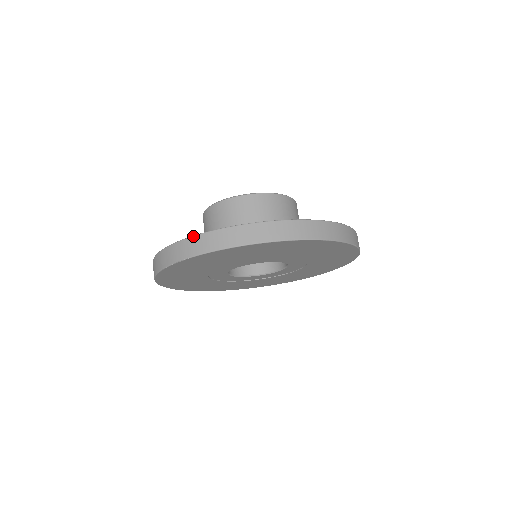
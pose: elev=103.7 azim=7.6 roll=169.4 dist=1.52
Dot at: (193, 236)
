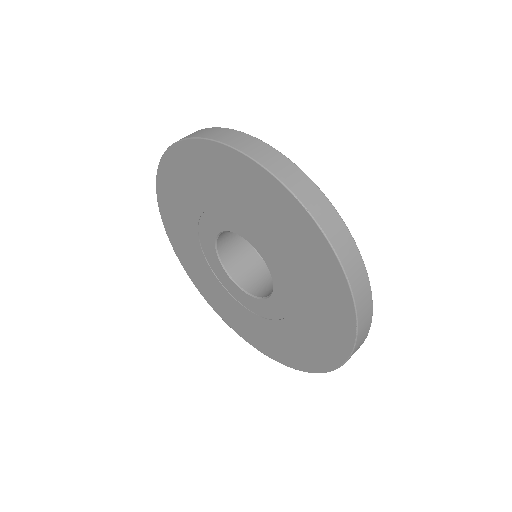
Dot at: occluded
